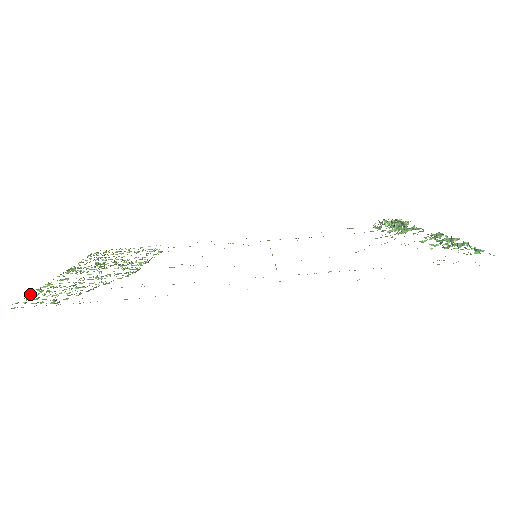
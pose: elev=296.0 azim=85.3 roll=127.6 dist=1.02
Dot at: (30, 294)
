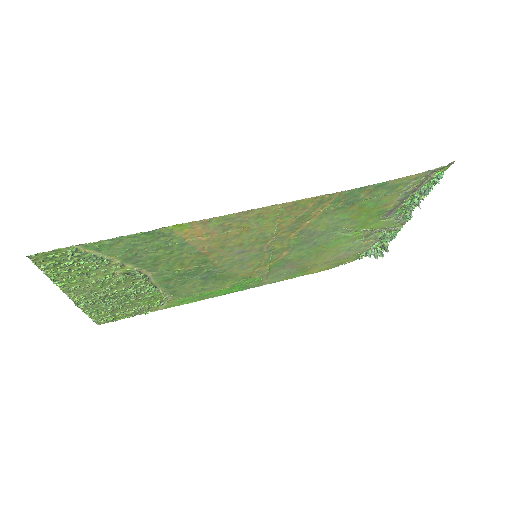
Dot at: occluded
